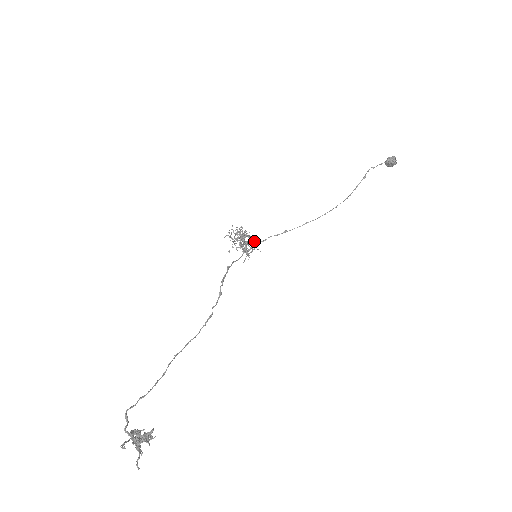
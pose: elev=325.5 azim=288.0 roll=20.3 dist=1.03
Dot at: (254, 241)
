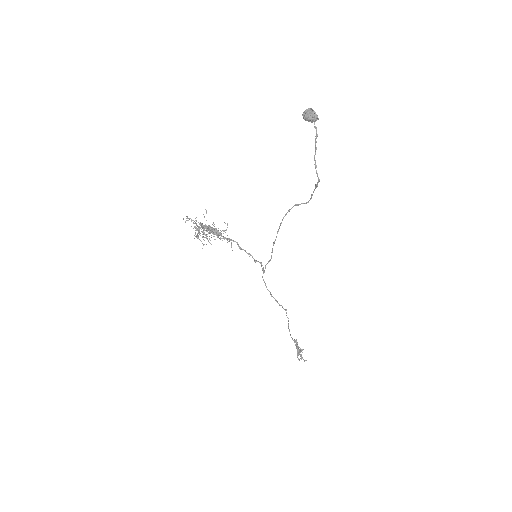
Dot at: (245, 251)
